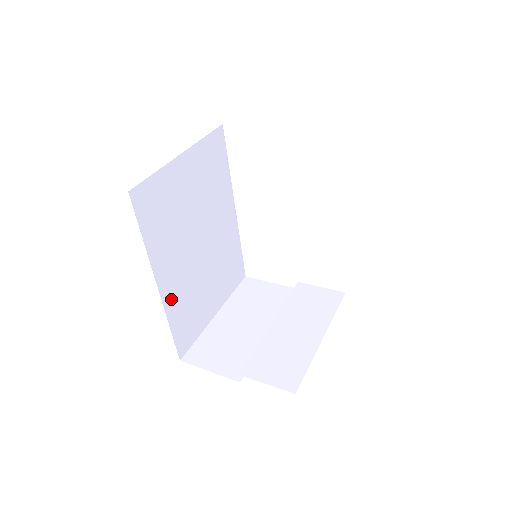
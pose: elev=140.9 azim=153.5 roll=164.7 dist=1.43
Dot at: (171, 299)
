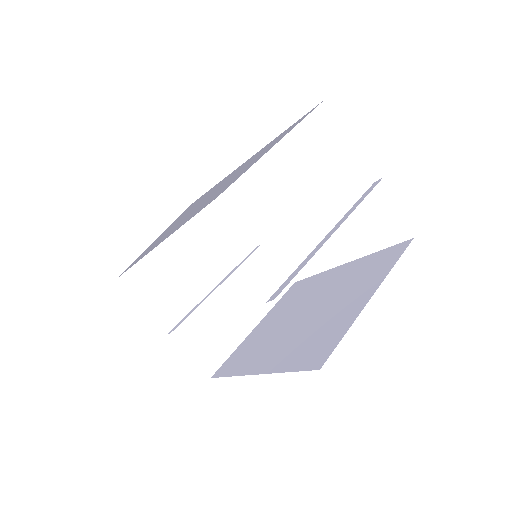
Dot at: (148, 249)
